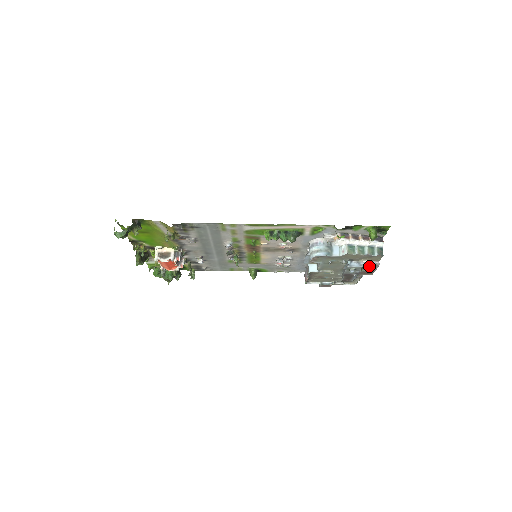
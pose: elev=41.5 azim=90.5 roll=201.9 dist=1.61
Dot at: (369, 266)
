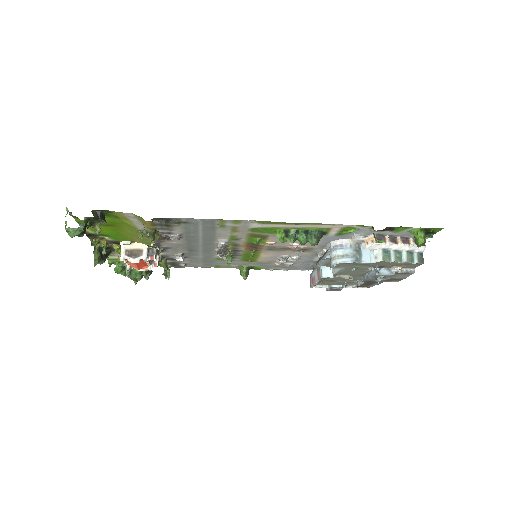
Dot at: (401, 274)
